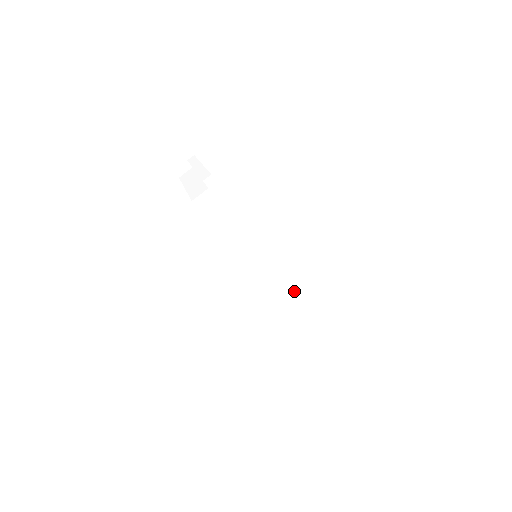
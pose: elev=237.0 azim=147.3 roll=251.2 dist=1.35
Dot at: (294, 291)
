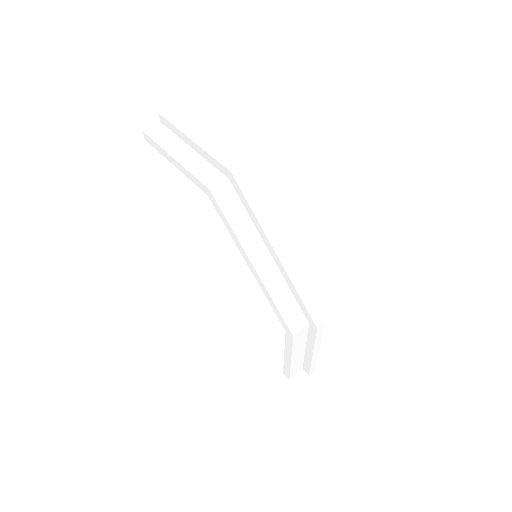
Dot at: (310, 304)
